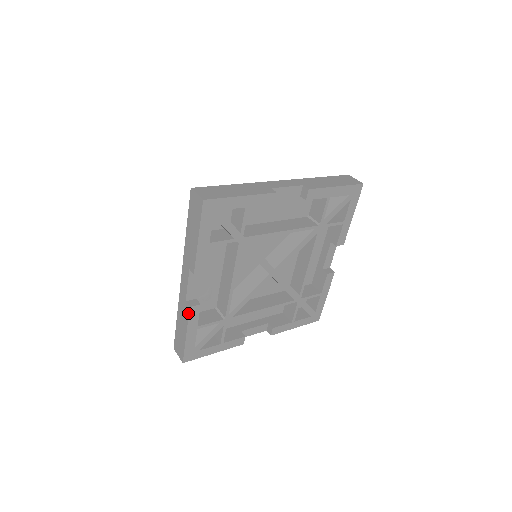
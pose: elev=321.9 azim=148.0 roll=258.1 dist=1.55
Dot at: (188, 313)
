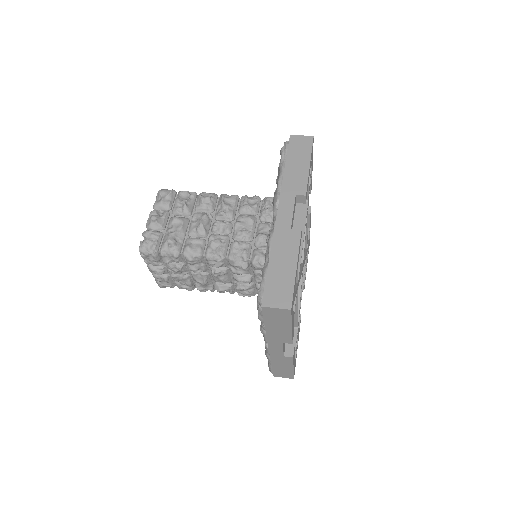
Dot at: (292, 360)
